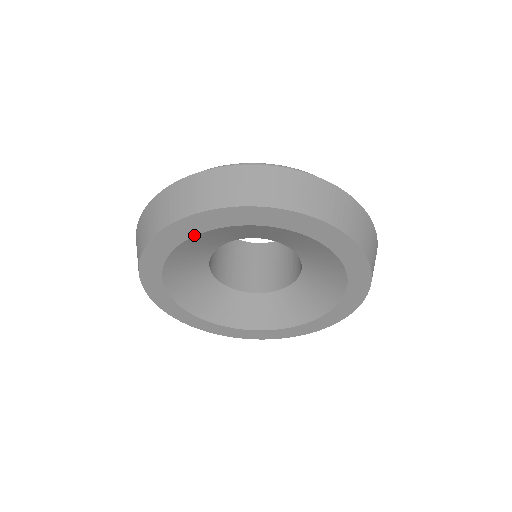
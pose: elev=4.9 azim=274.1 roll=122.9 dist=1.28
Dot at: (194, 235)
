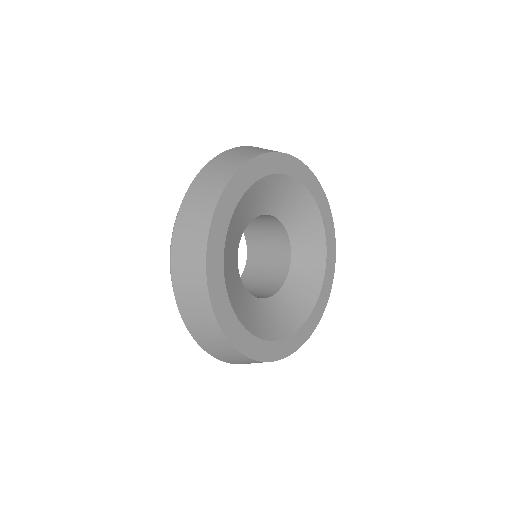
Dot at: (279, 173)
